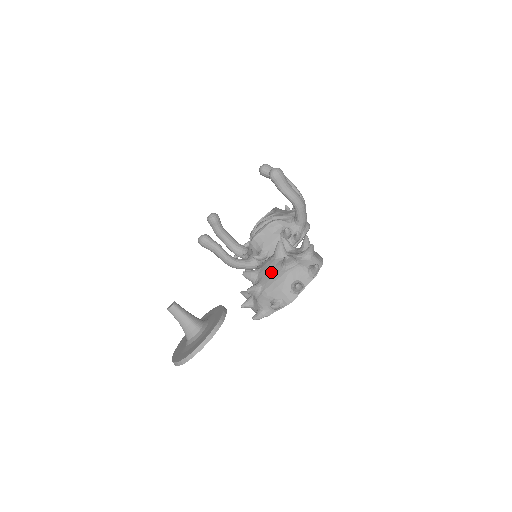
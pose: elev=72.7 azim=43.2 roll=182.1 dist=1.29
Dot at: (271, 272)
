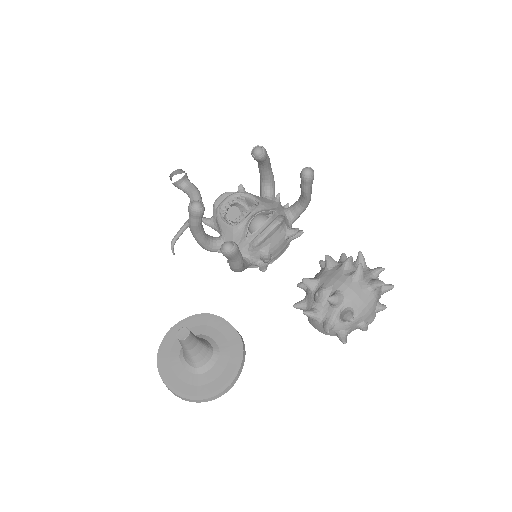
Dot at: (361, 296)
